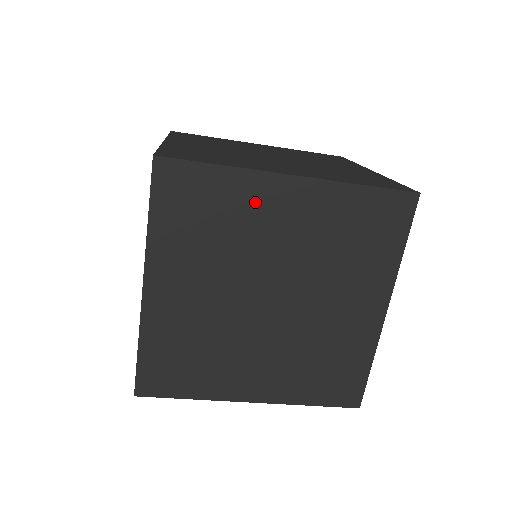
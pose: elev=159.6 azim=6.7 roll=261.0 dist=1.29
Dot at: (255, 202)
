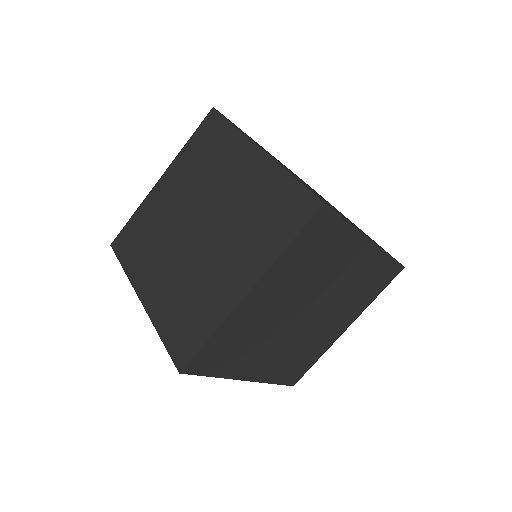
Dot at: (233, 155)
